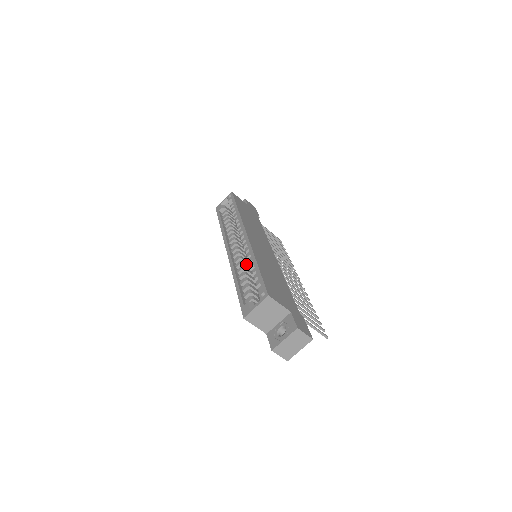
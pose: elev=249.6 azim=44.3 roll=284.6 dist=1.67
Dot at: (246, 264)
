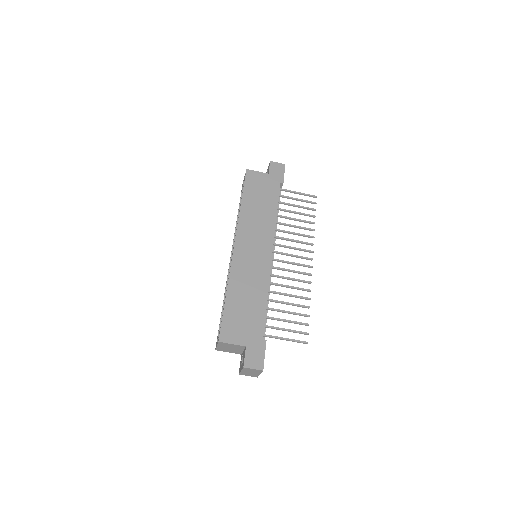
Dot at: occluded
